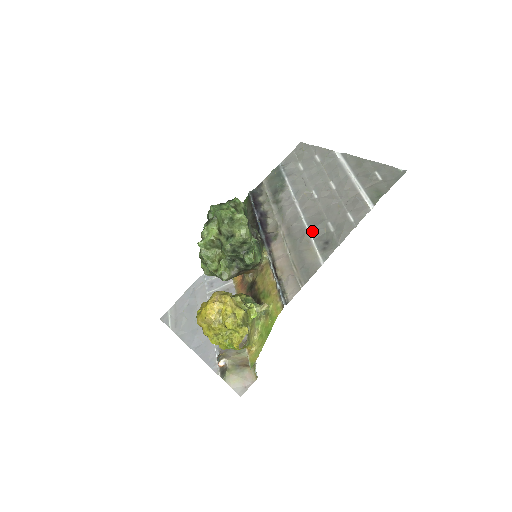
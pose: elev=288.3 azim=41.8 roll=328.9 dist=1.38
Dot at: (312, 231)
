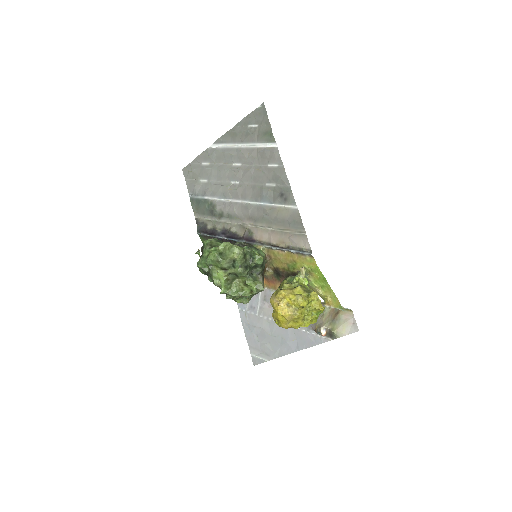
Dot at: (265, 201)
